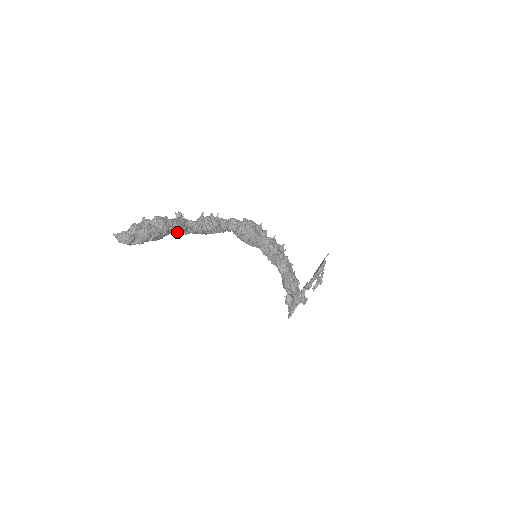
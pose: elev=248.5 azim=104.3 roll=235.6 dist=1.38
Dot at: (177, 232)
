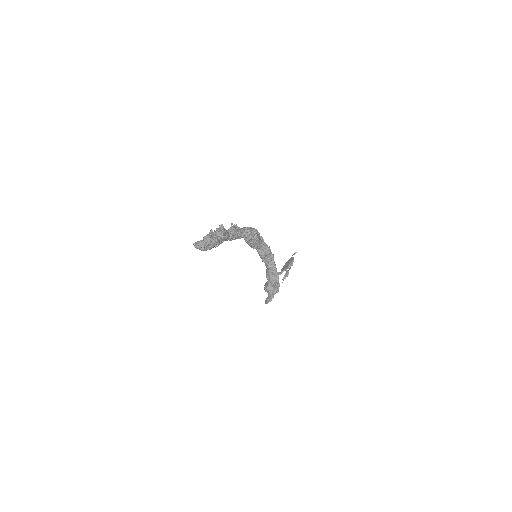
Dot at: (225, 240)
